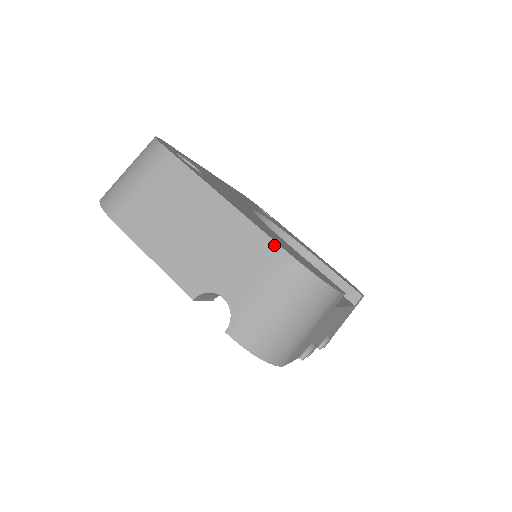
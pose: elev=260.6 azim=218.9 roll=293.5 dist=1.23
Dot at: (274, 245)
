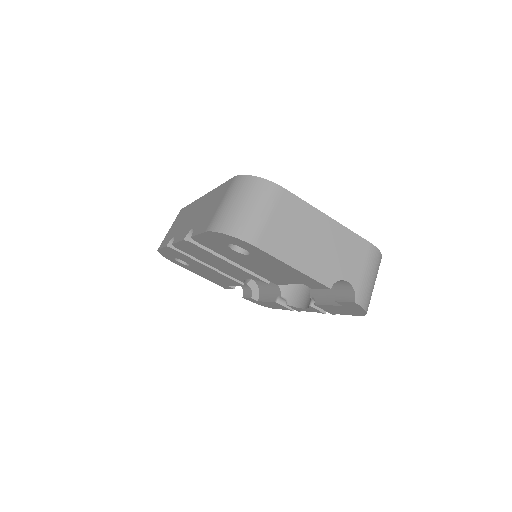
Dot at: (364, 241)
